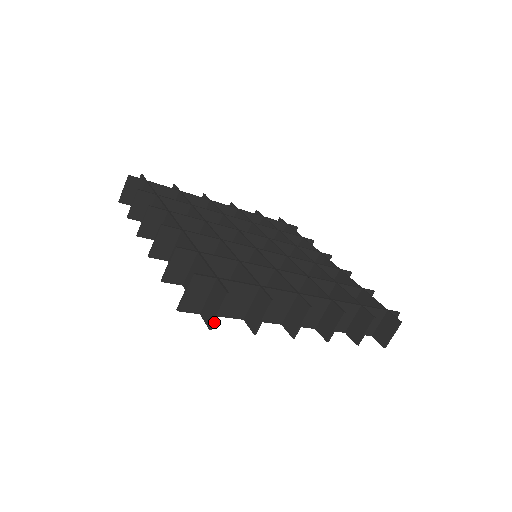
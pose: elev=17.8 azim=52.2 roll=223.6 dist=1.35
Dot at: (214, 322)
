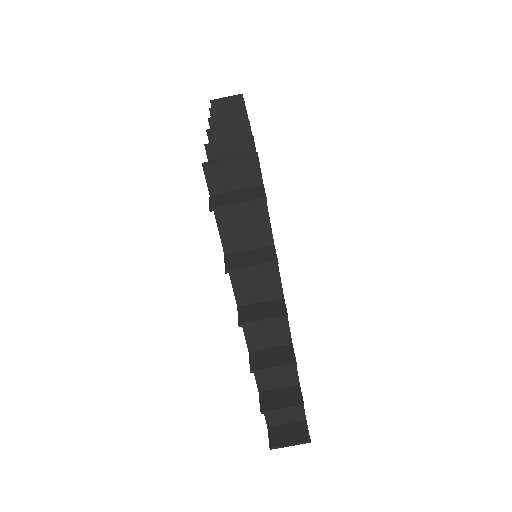
Dot at: occluded
